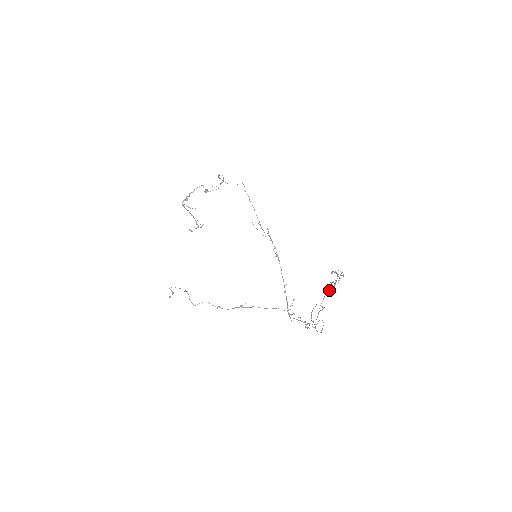
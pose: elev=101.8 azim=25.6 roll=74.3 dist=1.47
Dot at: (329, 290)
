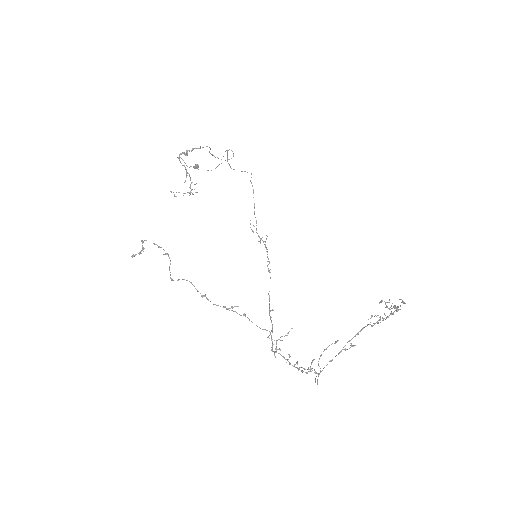
Dot at: (373, 323)
